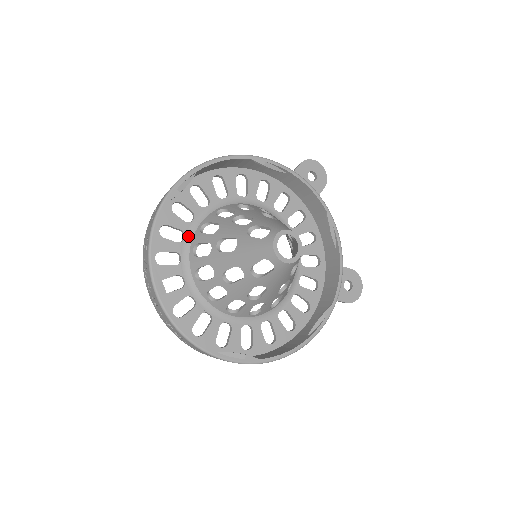
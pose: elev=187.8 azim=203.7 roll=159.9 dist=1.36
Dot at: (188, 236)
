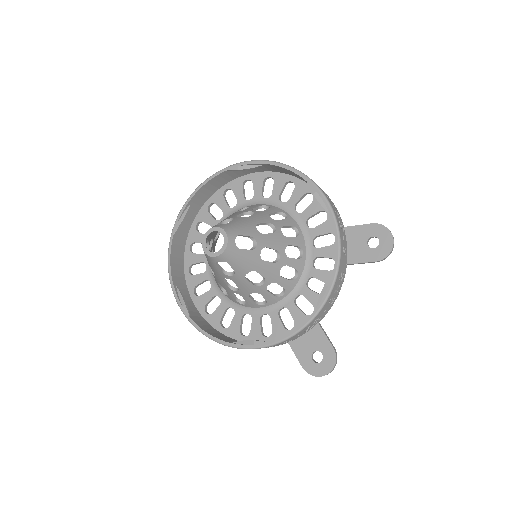
Dot at: (237, 208)
